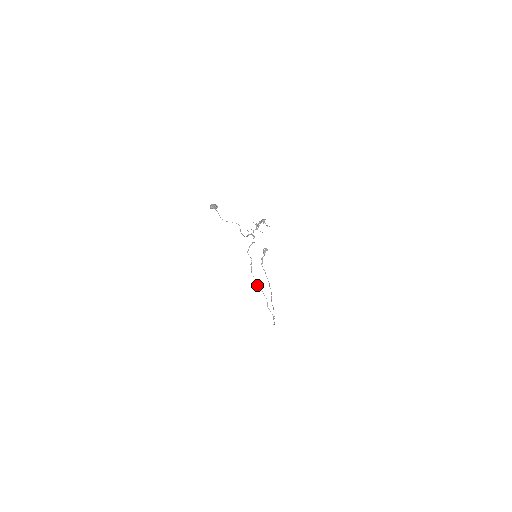
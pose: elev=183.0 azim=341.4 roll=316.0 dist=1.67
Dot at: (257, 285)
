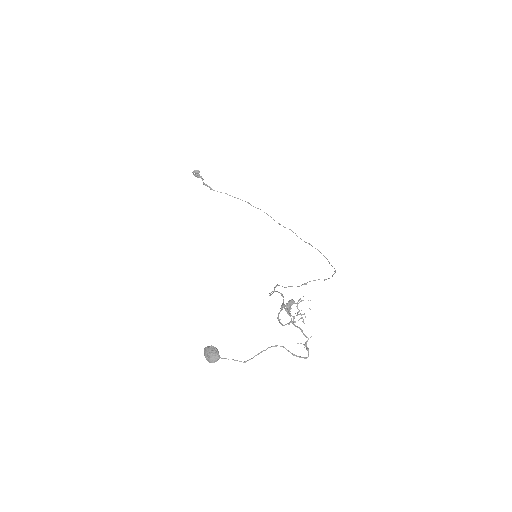
Dot at: occluded
